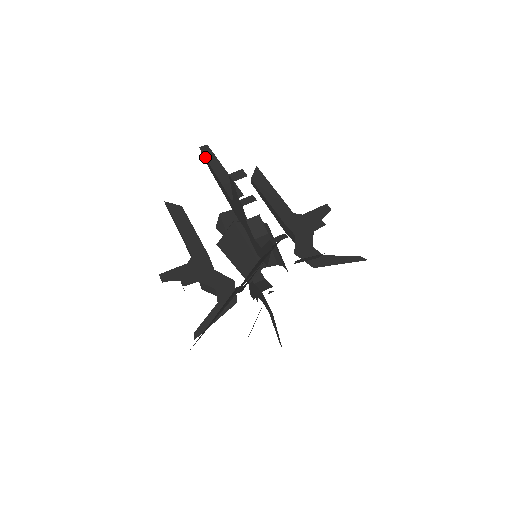
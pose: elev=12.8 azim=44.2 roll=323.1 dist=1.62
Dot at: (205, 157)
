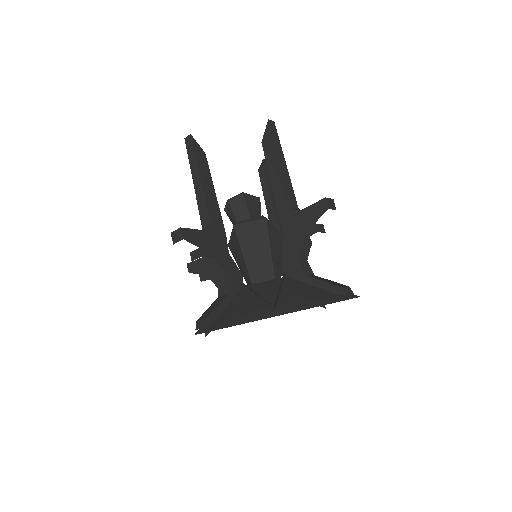
Dot at: (273, 137)
